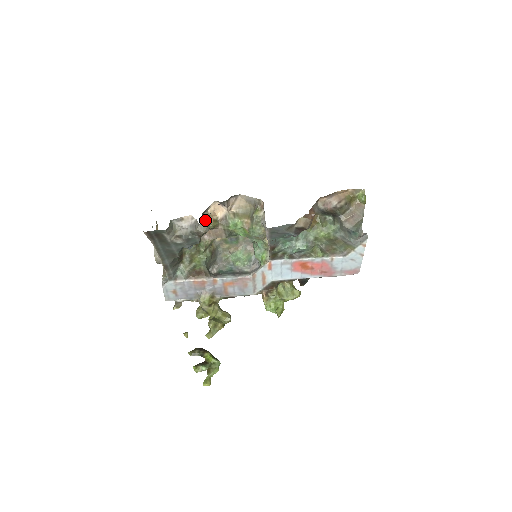
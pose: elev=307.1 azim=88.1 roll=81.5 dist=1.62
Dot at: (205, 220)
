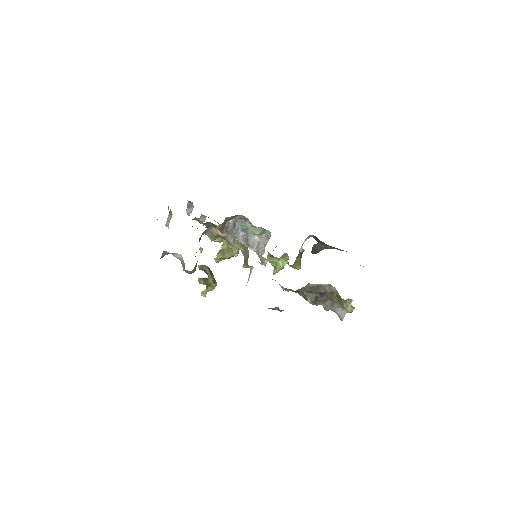
Dot at: (207, 233)
